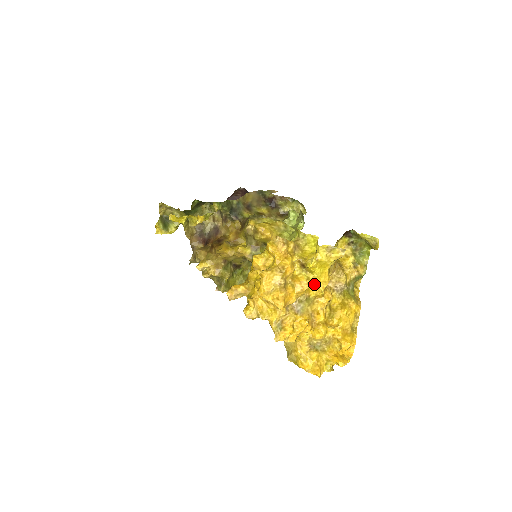
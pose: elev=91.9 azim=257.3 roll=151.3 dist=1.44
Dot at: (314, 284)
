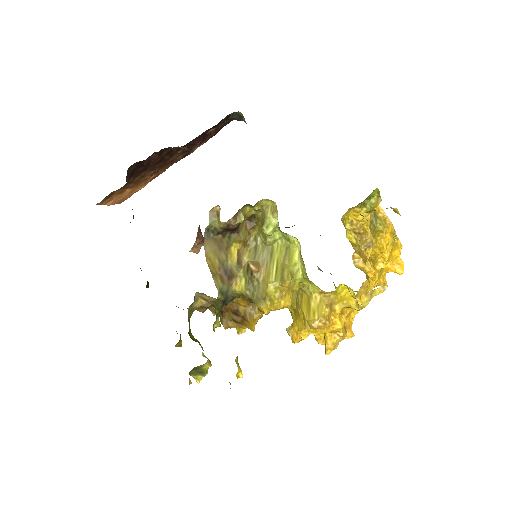
Dot at: (361, 293)
